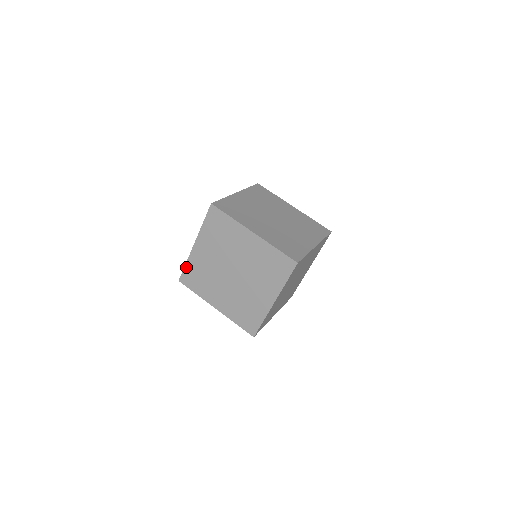
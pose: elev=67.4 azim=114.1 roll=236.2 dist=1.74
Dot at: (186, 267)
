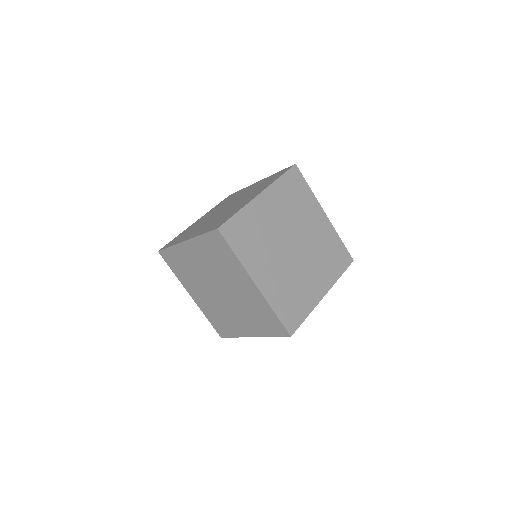
Dot at: (175, 238)
